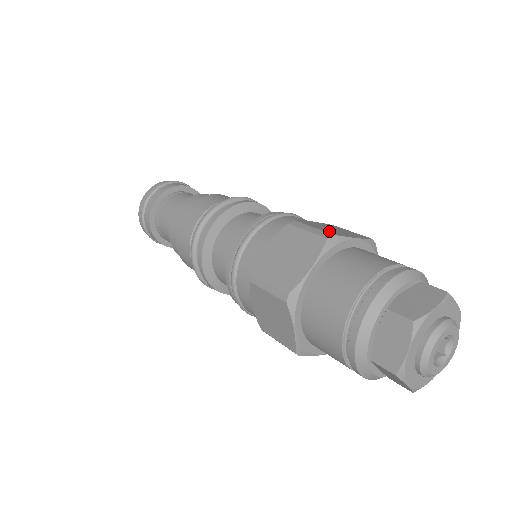
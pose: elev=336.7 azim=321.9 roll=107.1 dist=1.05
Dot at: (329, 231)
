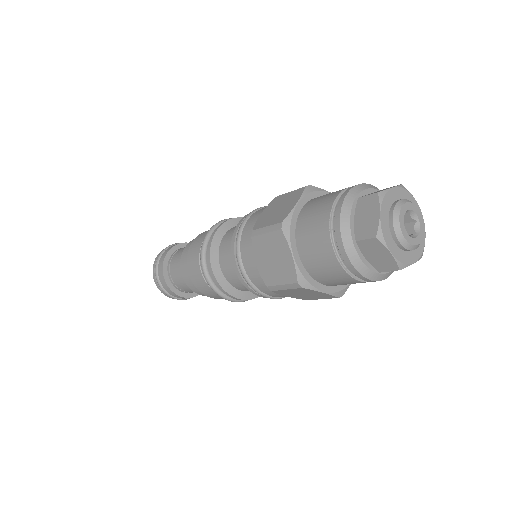
Dot at: occluded
